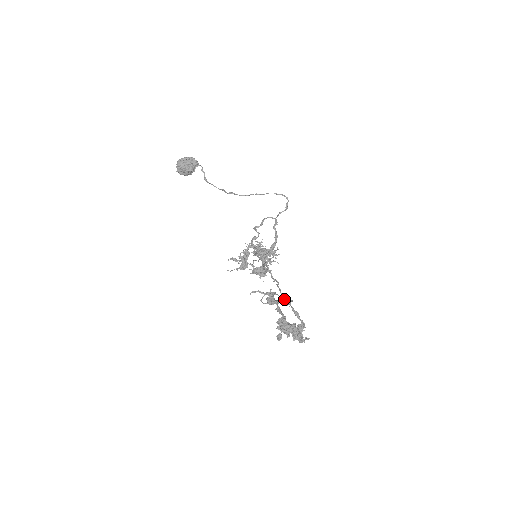
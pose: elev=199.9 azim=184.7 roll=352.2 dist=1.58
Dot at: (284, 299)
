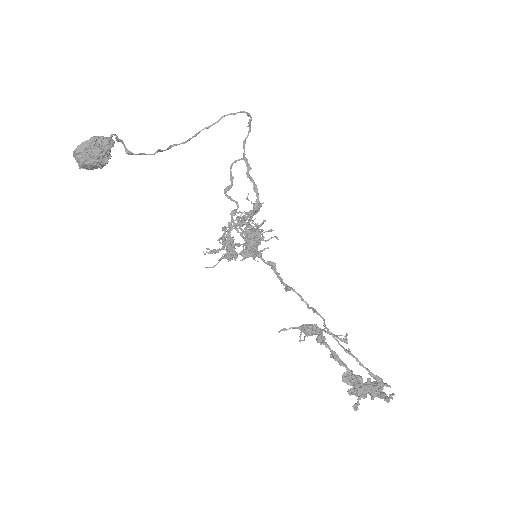
Dot at: (336, 337)
